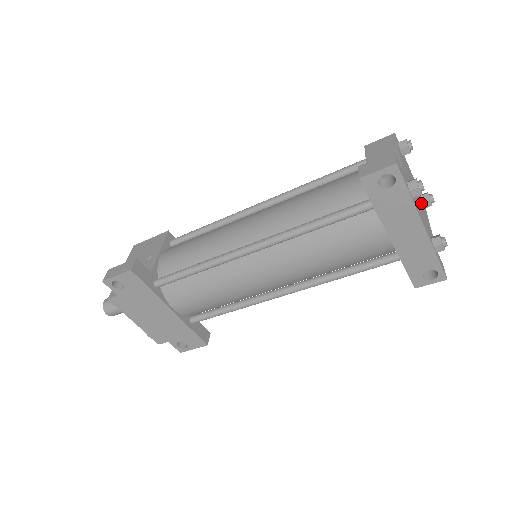
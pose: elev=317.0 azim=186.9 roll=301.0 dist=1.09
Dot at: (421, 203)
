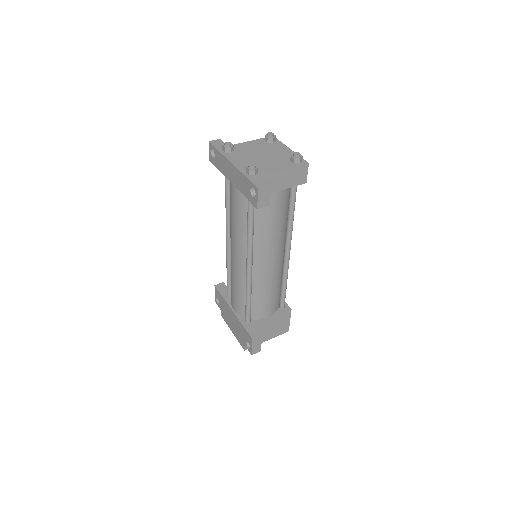
Dot at: (278, 160)
